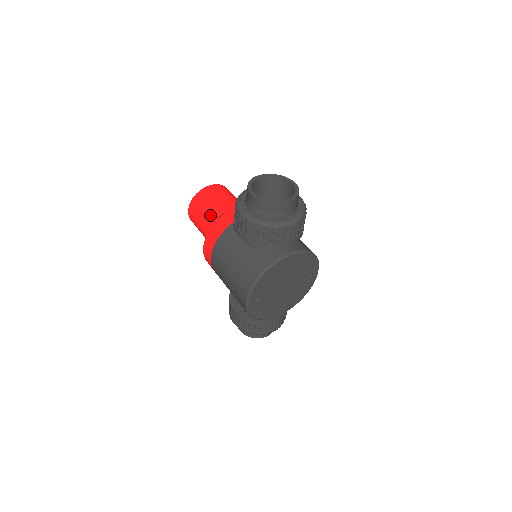
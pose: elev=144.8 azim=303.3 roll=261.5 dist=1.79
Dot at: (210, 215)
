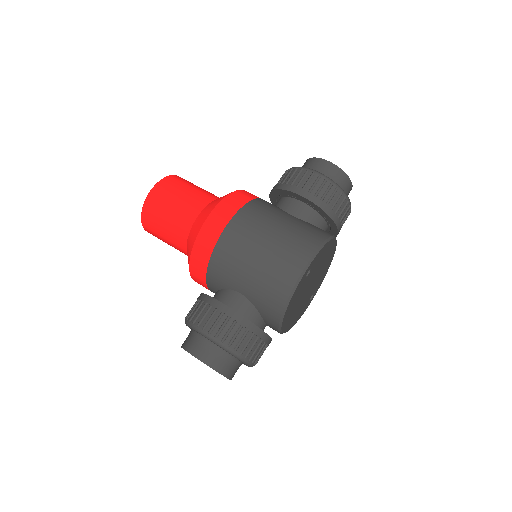
Dot at: (204, 194)
